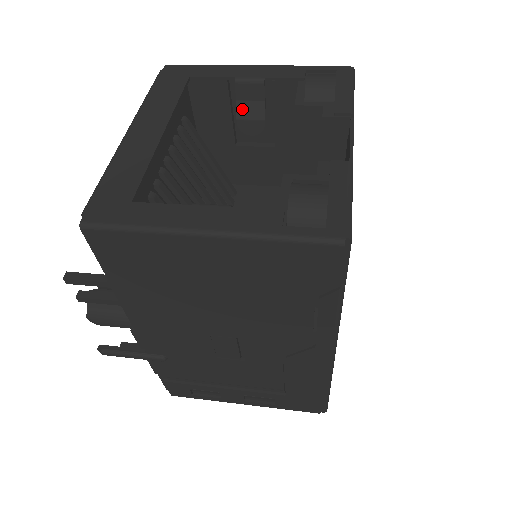
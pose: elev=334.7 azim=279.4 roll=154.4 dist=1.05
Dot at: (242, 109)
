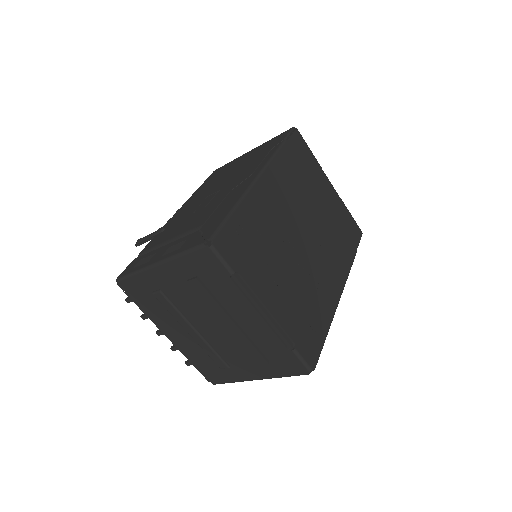
Dot at: occluded
